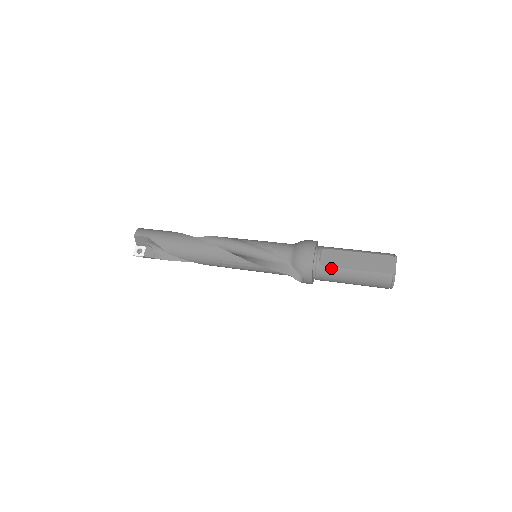
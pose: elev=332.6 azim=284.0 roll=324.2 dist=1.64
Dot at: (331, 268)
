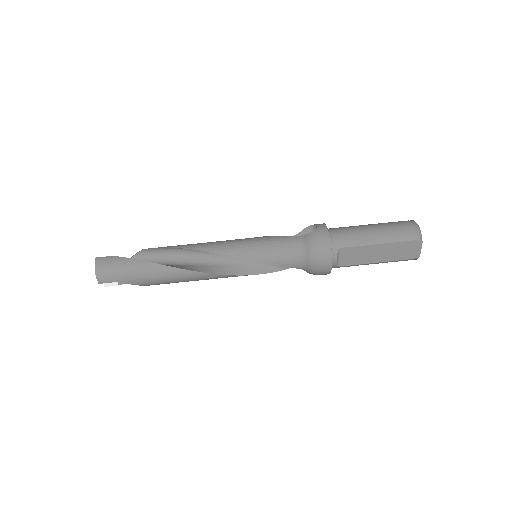
Dot at: occluded
